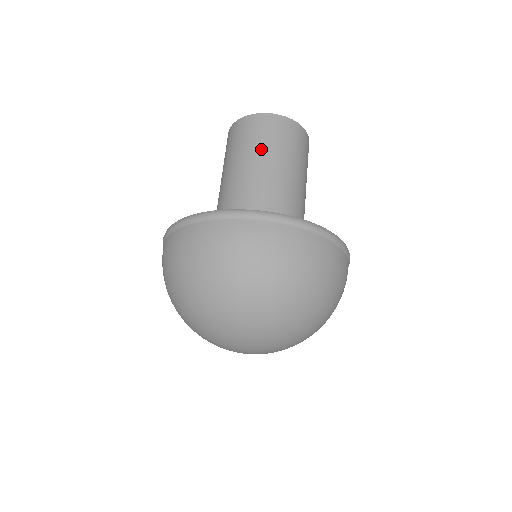
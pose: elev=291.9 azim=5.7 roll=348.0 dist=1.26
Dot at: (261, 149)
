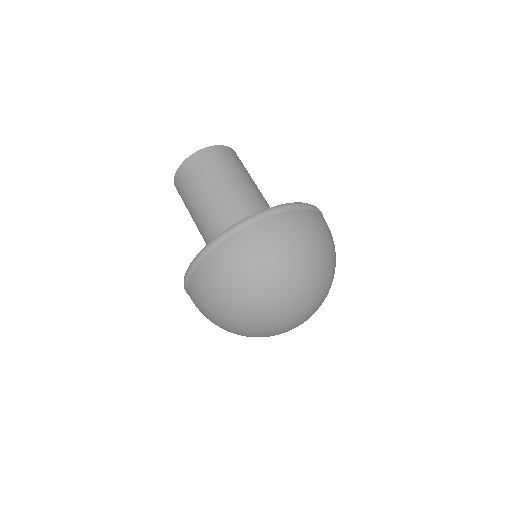
Dot at: (232, 171)
